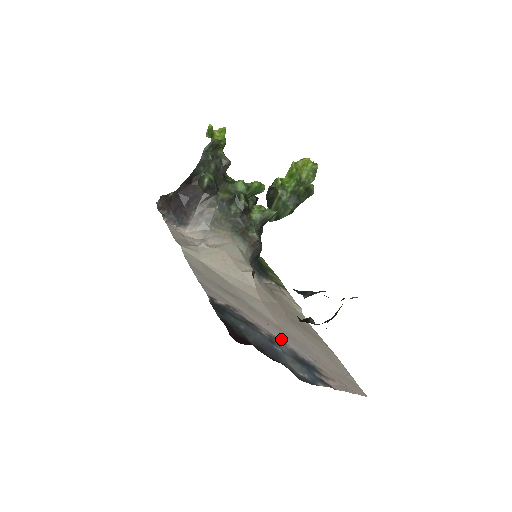
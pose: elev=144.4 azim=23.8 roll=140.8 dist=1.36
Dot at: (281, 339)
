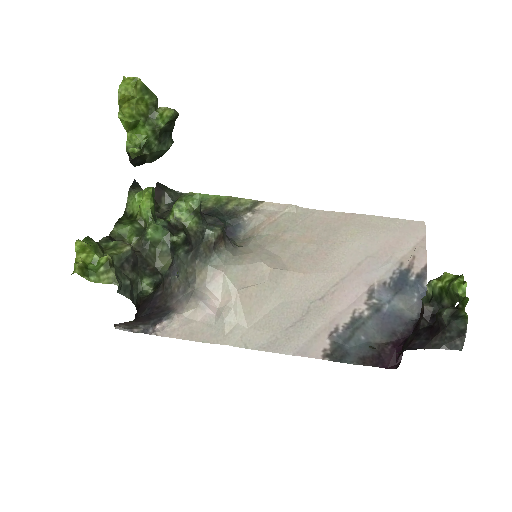
Dot at: (365, 288)
